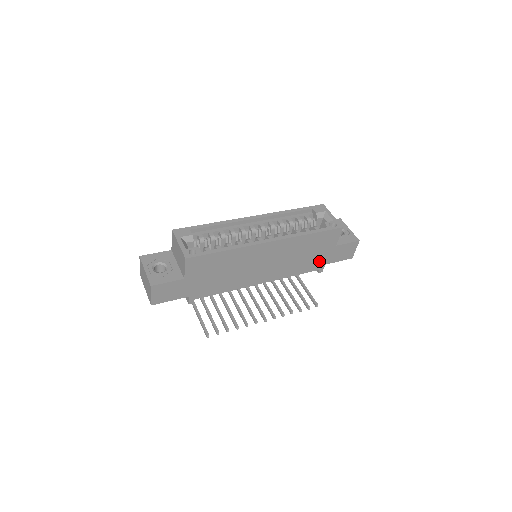
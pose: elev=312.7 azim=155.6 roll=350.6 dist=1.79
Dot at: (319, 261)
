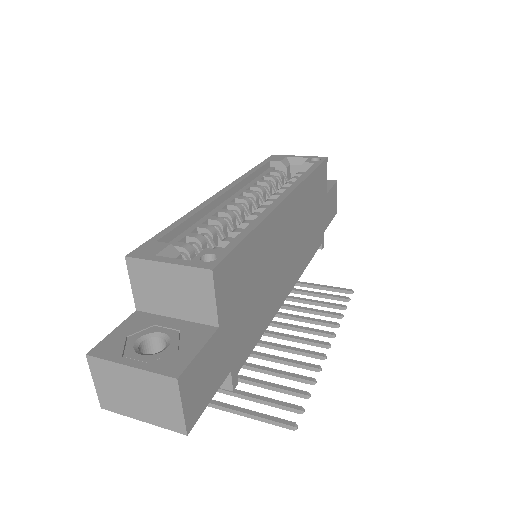
Dot at: (320, 227)
